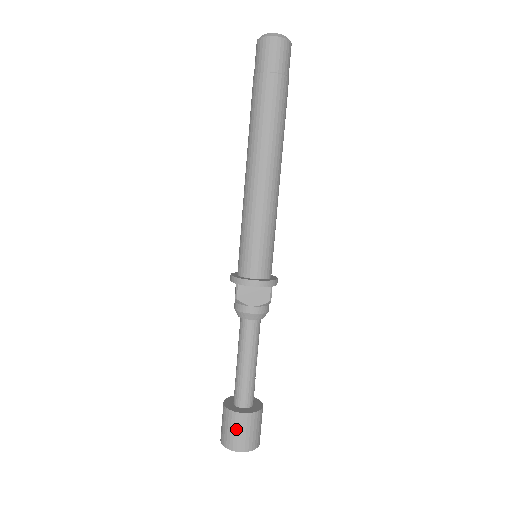
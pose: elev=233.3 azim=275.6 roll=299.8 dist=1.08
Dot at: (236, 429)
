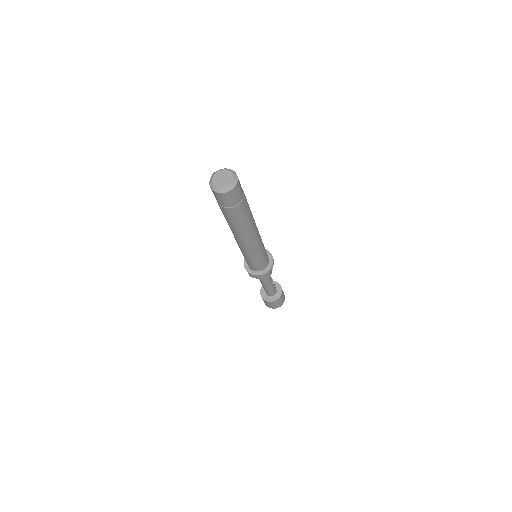
Dot at: (269, 304)
